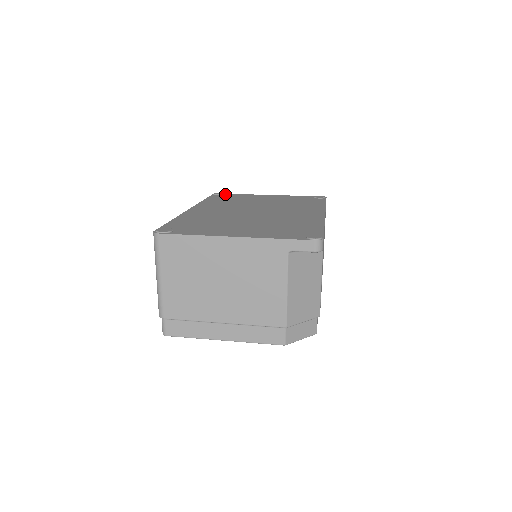
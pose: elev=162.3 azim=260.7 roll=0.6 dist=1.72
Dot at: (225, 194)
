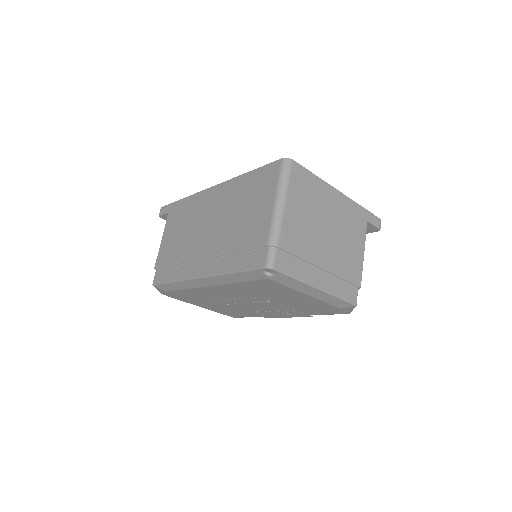
Dot at: occluded
